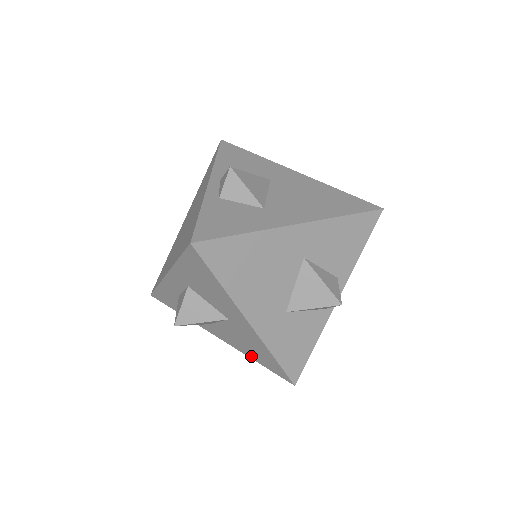
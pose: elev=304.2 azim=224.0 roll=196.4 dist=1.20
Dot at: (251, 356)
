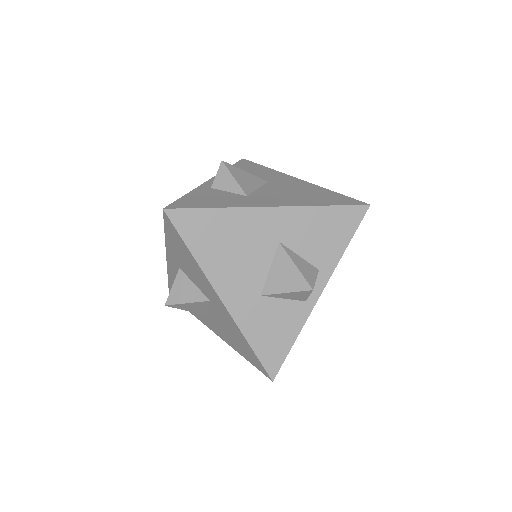
Dot at: (238, 349)
